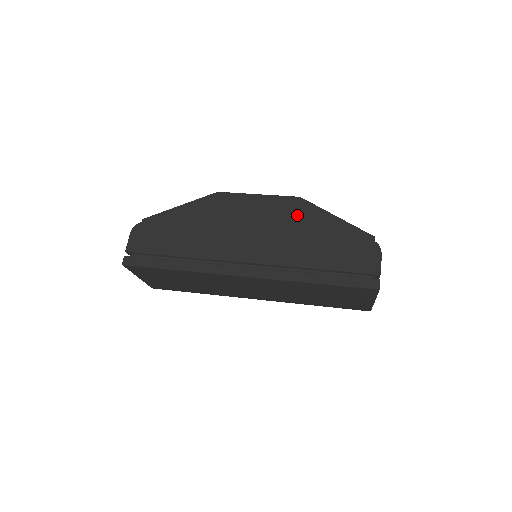
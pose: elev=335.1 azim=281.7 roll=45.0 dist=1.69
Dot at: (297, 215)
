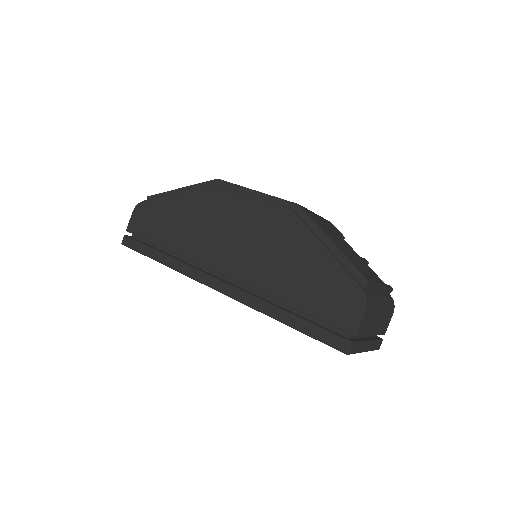
Dot at: (285, 230)
